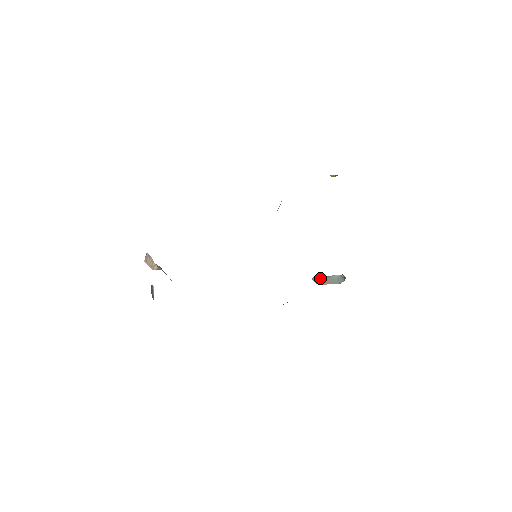
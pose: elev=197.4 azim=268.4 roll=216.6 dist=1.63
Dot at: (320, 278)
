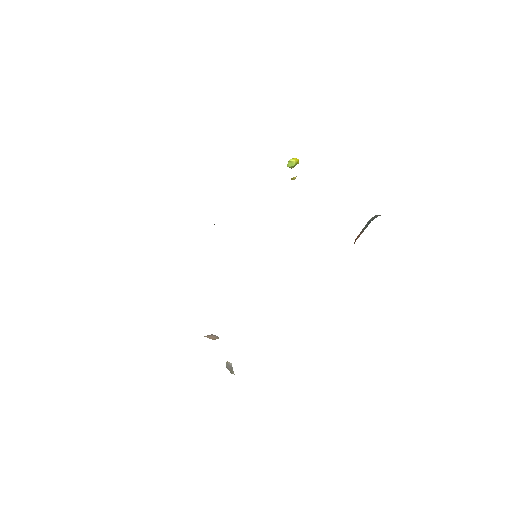
Dot at: occluded
